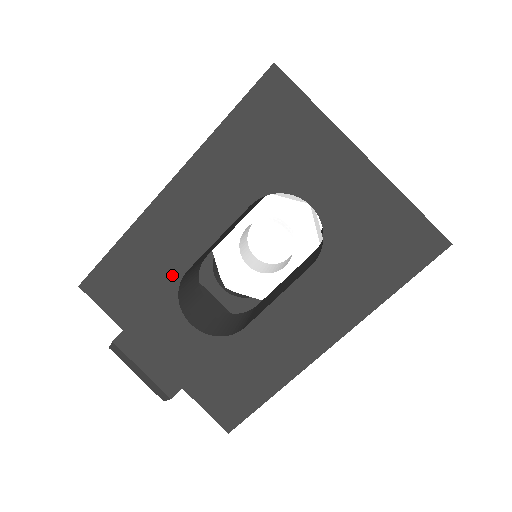
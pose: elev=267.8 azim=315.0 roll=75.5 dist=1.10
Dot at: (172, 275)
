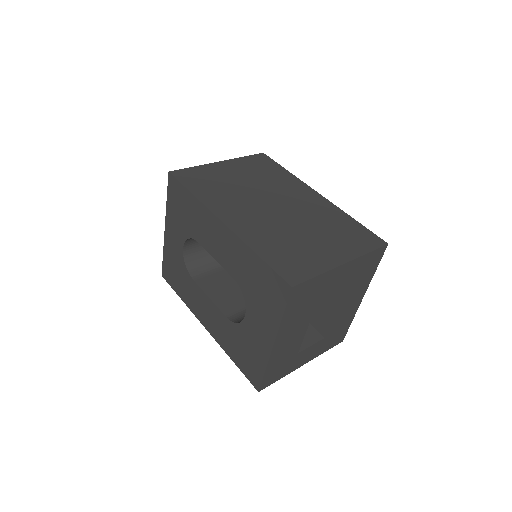
Dot at: (194, 233)
